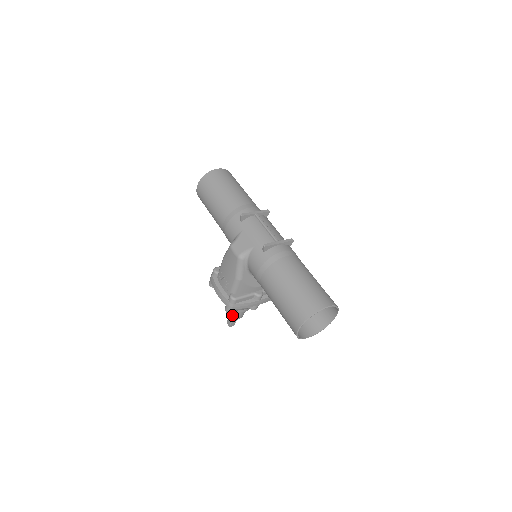
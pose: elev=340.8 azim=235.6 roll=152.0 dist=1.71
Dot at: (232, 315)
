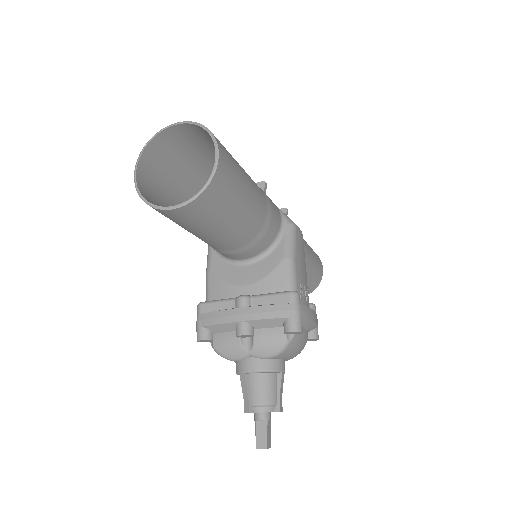
Dot at: (244, 395)
